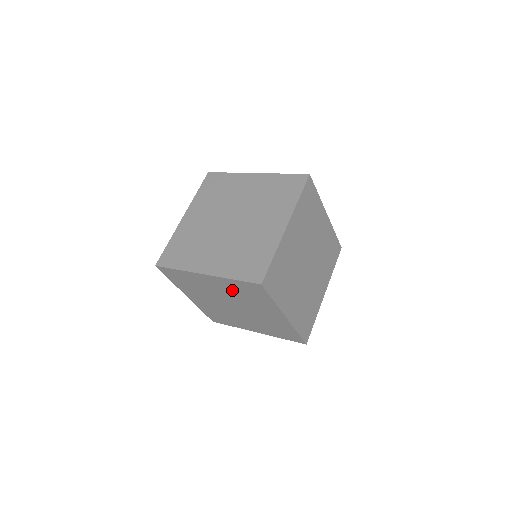
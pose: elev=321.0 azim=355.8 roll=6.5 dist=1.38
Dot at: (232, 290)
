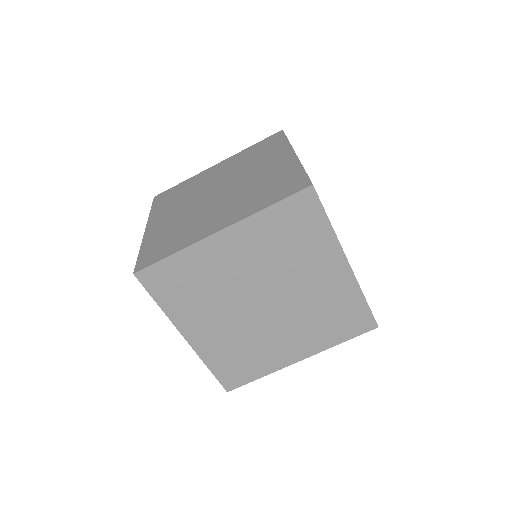
Dot at: occluded
